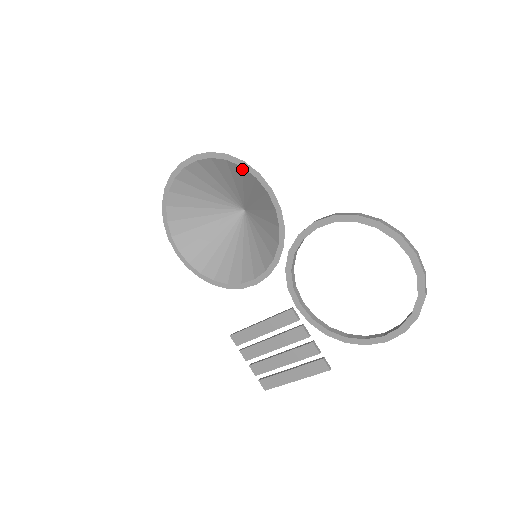
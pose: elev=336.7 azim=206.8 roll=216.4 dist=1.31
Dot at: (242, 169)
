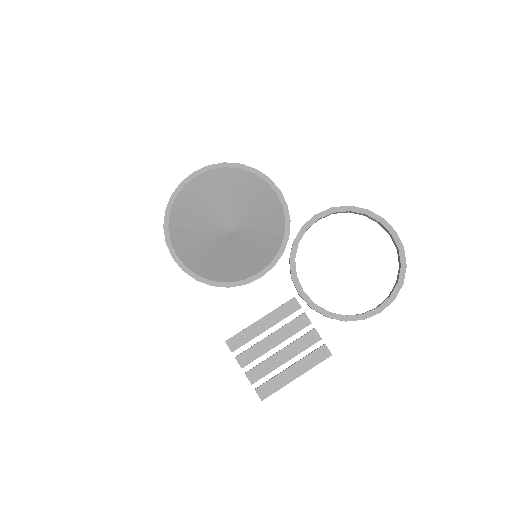
Dot at: (253, 176)
